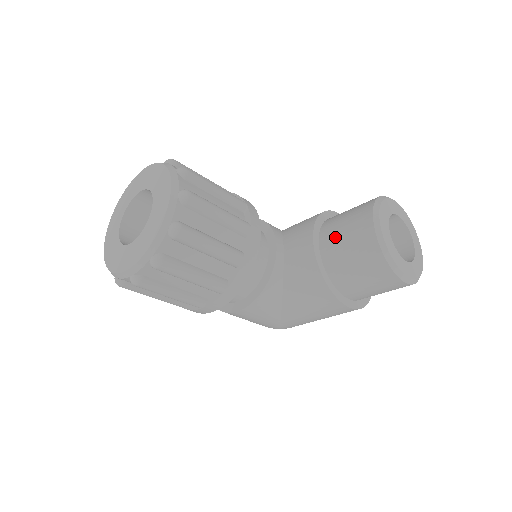
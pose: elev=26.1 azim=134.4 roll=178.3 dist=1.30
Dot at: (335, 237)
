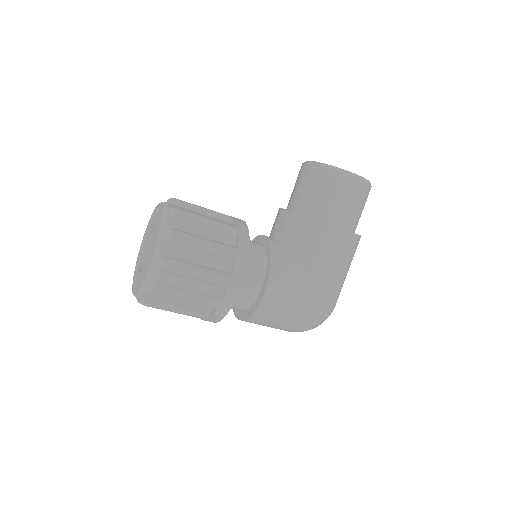
Dot at: (294, 195)
